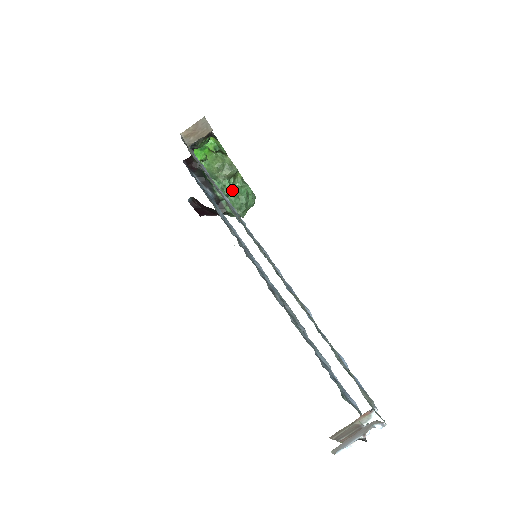
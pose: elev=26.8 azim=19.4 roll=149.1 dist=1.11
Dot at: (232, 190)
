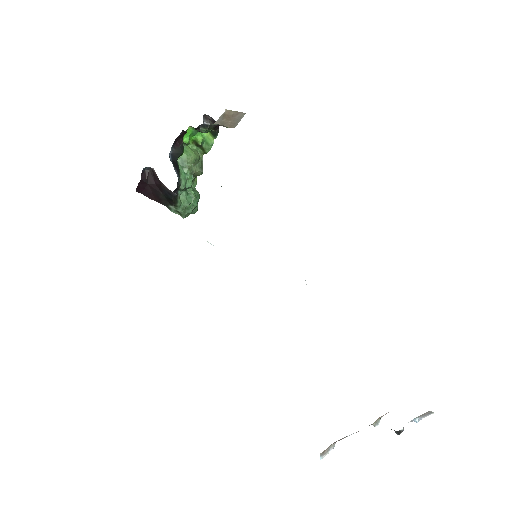
Dot at: (190, 188)
